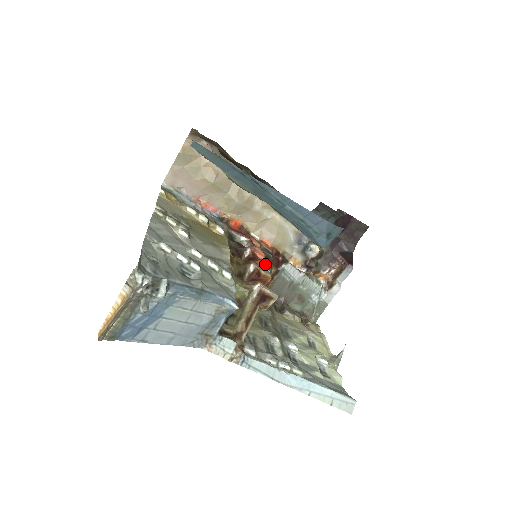
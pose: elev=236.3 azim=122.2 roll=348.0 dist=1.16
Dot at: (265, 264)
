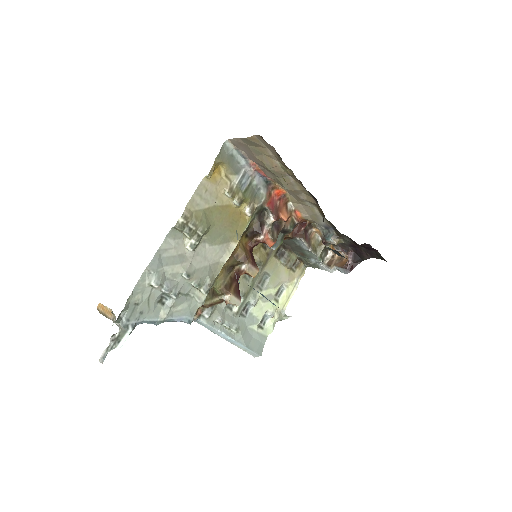
Dot at: (277, 239)
